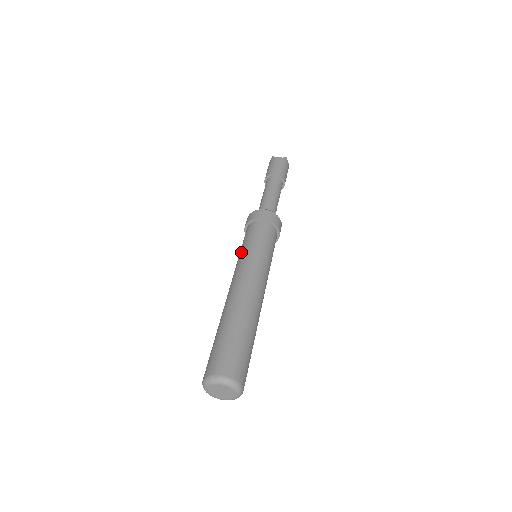
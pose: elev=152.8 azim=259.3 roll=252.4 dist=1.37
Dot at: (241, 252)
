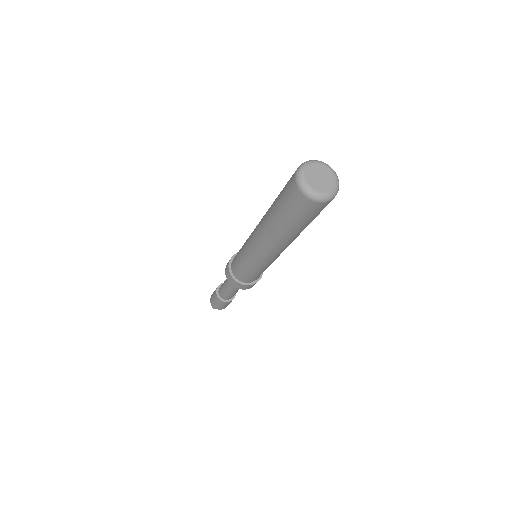
Dot at: (244, 243)
